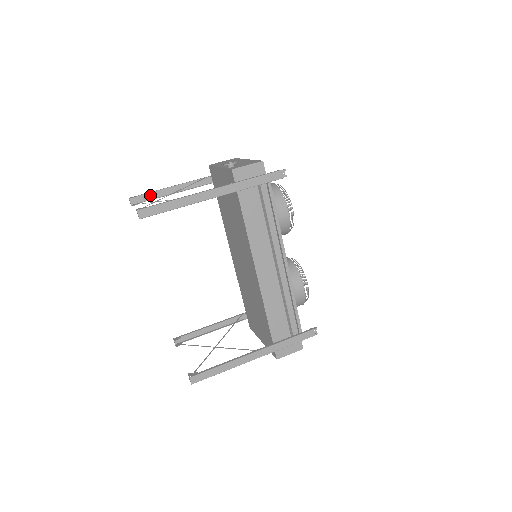
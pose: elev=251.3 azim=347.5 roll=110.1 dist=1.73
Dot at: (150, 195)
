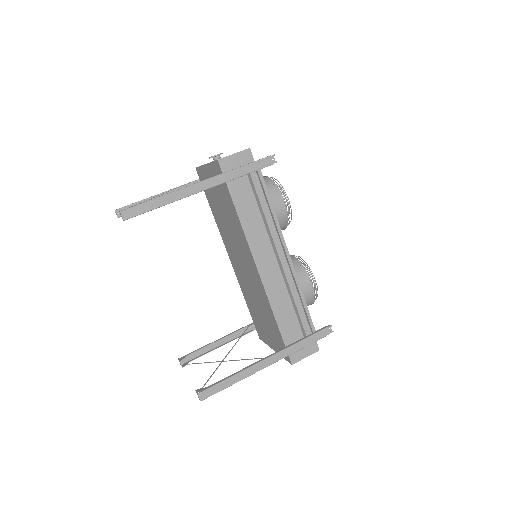
Dot at: occluded
